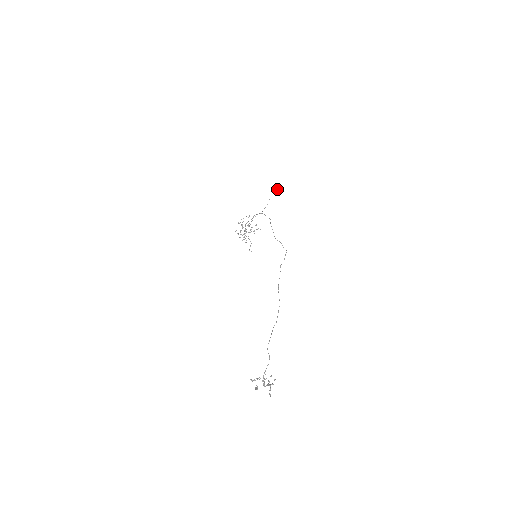
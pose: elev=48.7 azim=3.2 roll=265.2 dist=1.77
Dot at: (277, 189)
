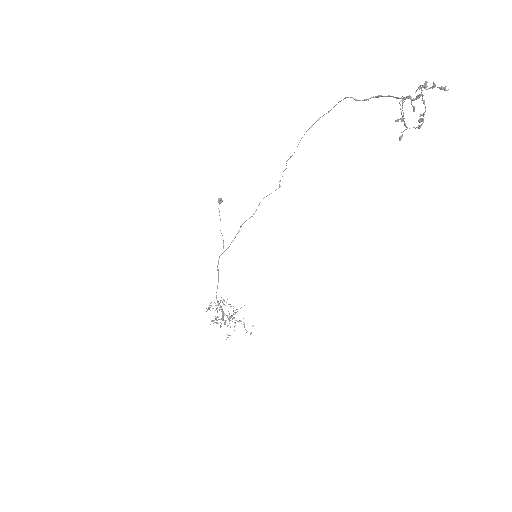
Dot at: (219, 200)
